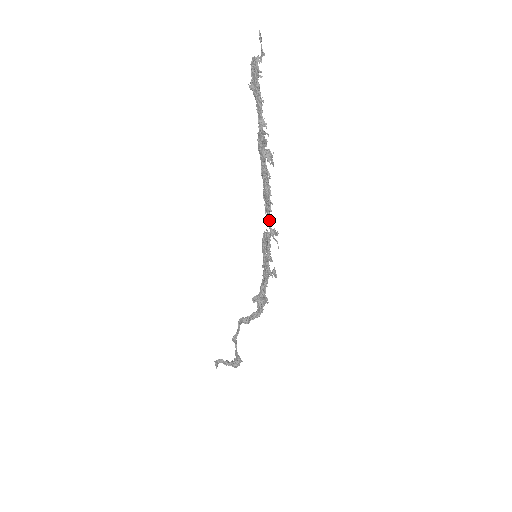
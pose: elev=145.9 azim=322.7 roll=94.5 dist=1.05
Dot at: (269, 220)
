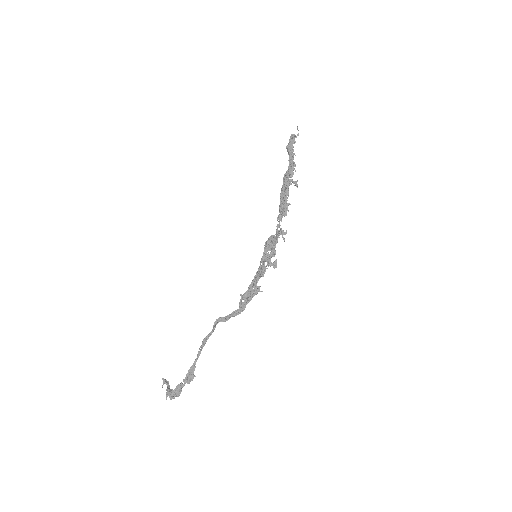
Dot at: (280, 225)
